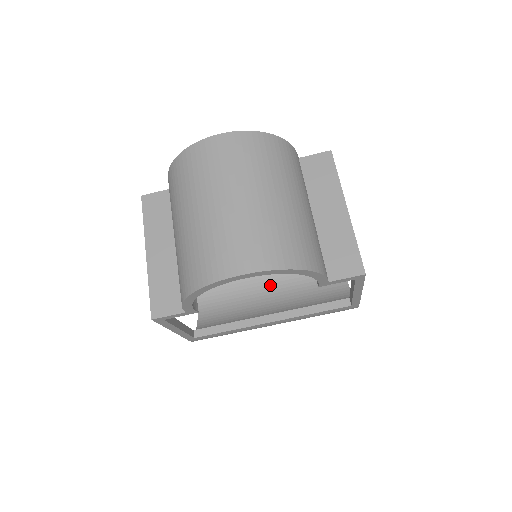
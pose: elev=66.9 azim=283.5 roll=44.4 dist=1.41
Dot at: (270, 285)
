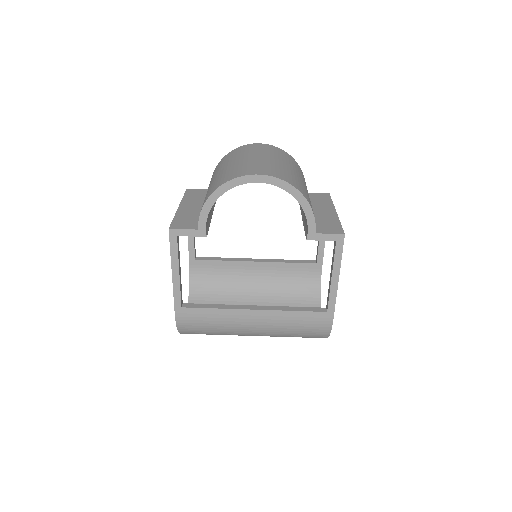
Dot at: occluded
